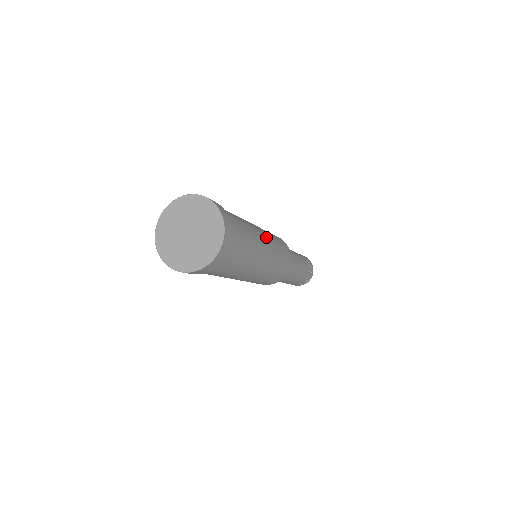
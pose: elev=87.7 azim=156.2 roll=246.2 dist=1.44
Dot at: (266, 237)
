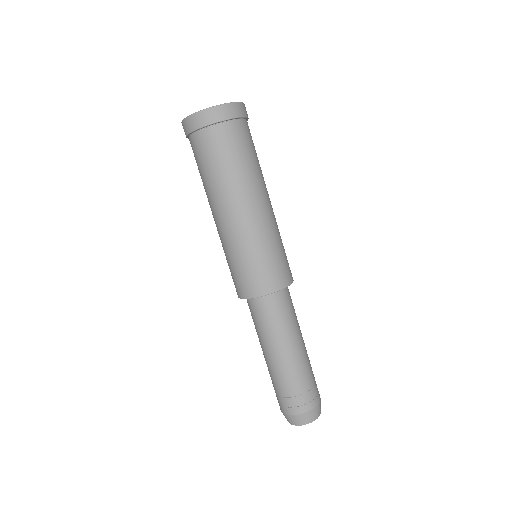
Dot at: (269, 212)
